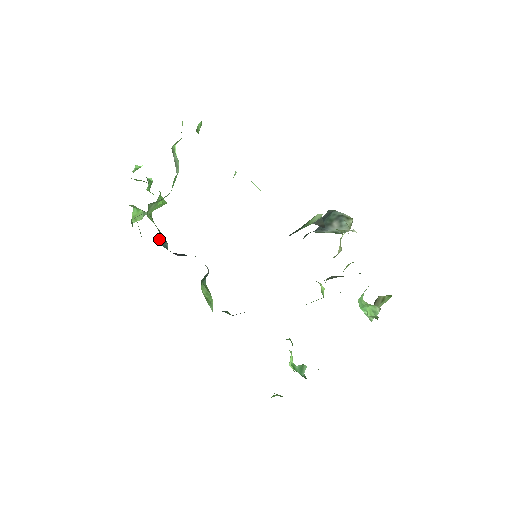
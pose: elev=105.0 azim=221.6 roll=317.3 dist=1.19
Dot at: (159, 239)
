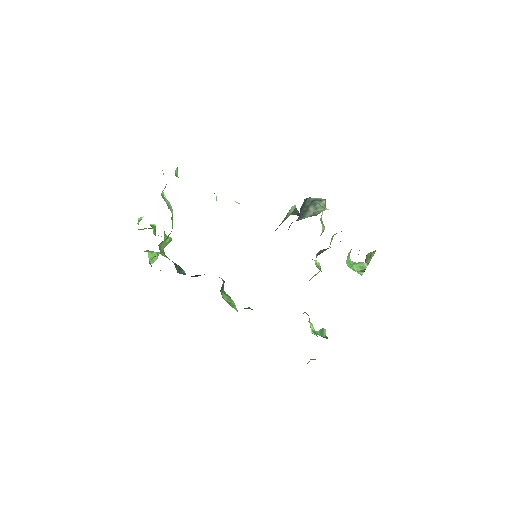
Dot at: (176, 269)
